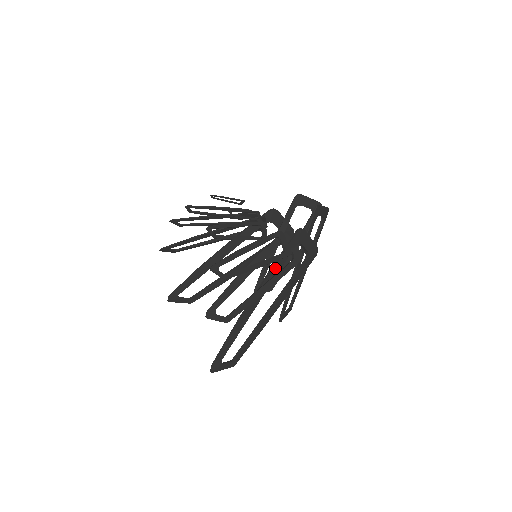
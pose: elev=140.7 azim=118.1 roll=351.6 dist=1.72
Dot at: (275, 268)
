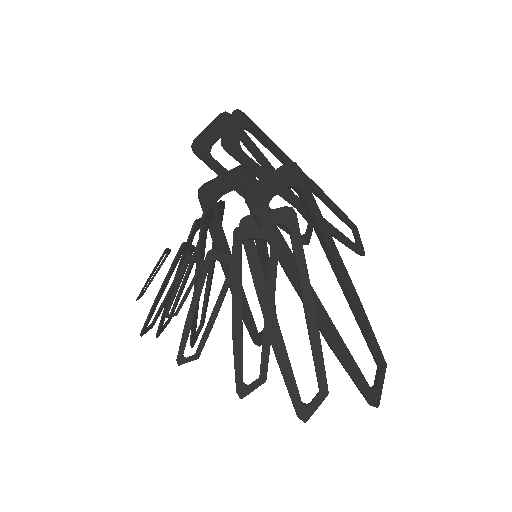
Dot at: (287, 264)
